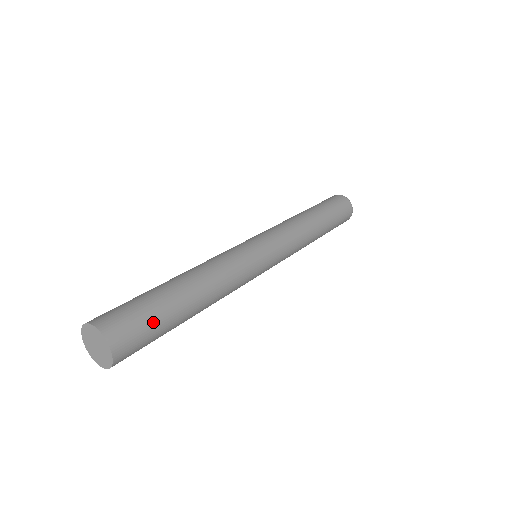
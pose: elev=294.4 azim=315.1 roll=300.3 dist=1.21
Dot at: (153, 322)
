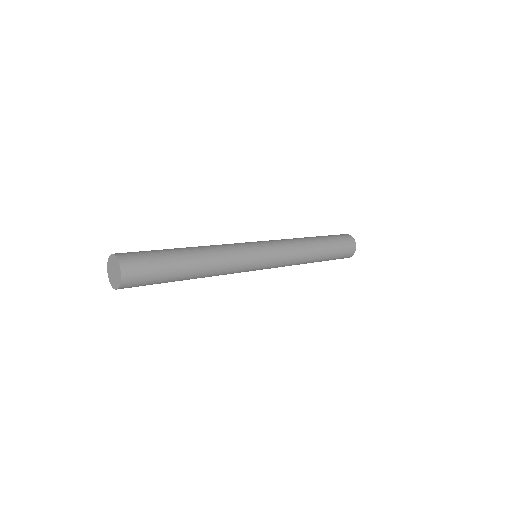
Dot at: (157, 272)
